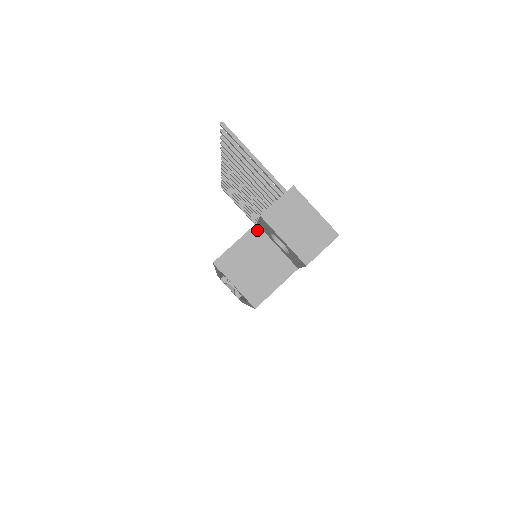
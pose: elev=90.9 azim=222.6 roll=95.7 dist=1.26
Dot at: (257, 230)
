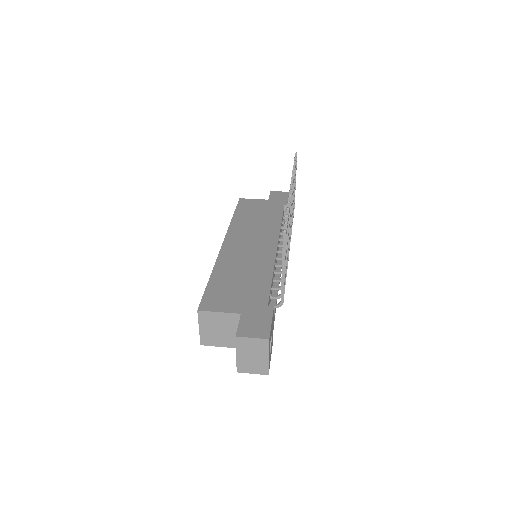
Dot at: (238, 317)
